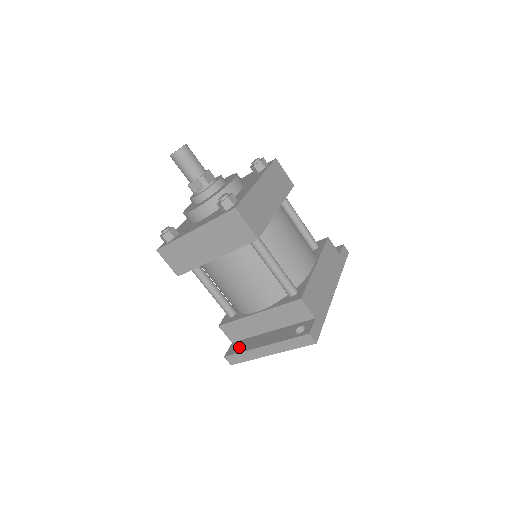
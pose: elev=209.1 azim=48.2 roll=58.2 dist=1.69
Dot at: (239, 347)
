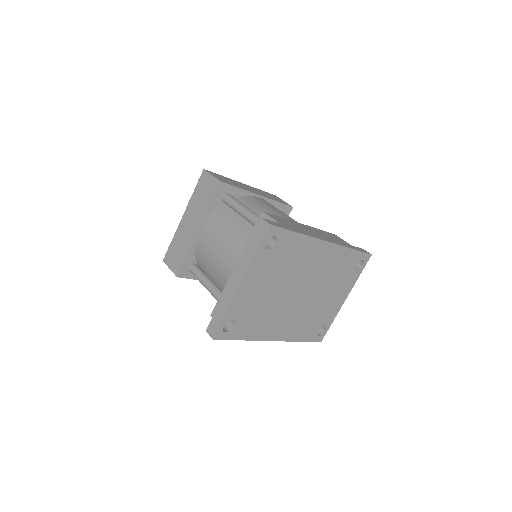
Dot at: (226, 323)
